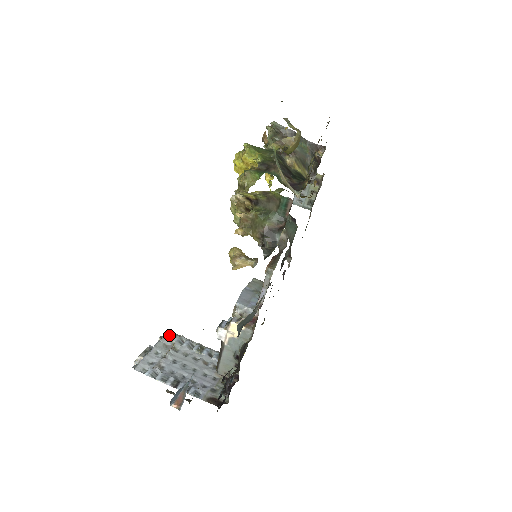
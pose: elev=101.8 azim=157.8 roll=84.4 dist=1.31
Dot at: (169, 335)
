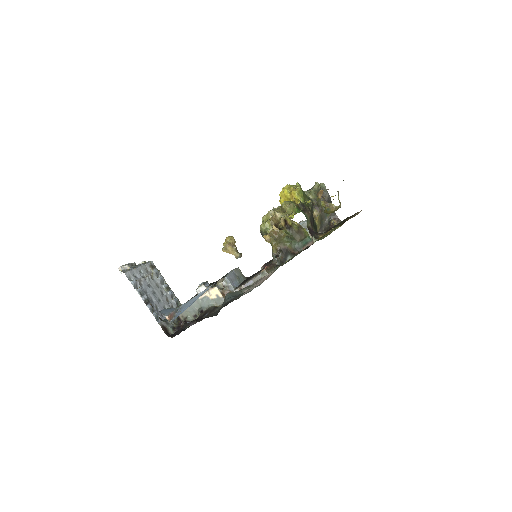
Dot at: (152, 264)
